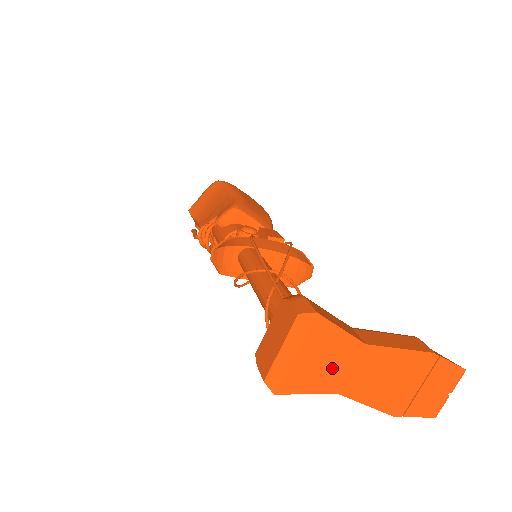
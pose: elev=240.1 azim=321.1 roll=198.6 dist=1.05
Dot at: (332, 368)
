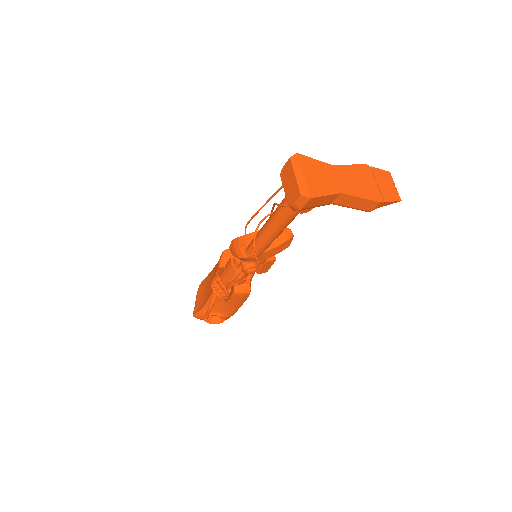
Dot at: (326, 179)
